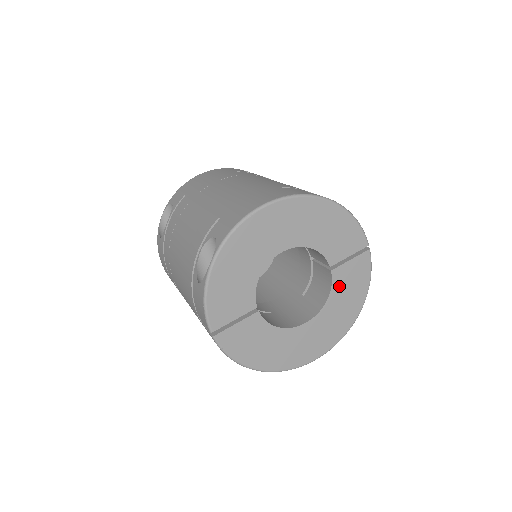
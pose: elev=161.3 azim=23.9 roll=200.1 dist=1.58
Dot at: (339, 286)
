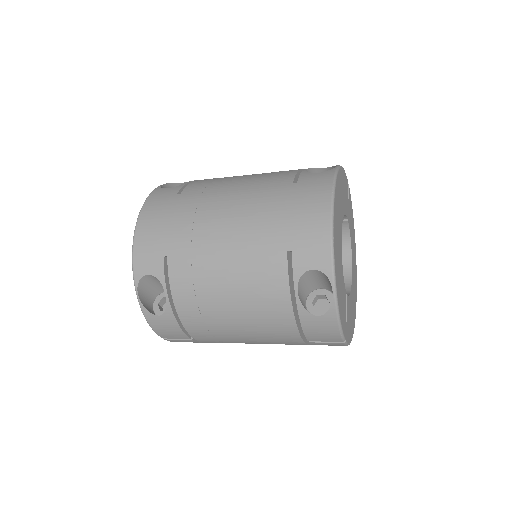
Dot at: (350, 228)
